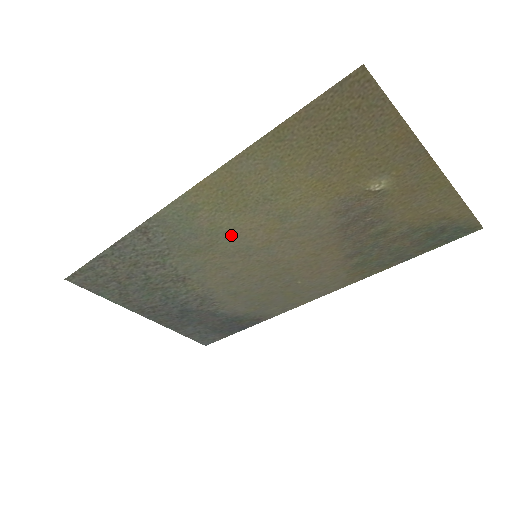
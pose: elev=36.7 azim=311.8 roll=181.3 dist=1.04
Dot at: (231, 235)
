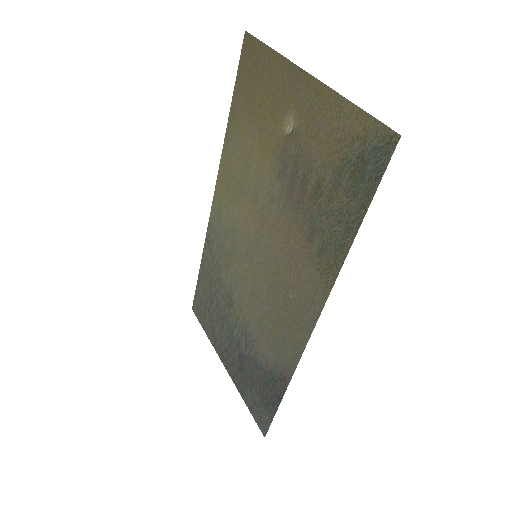
Dot at: (239, 231)
